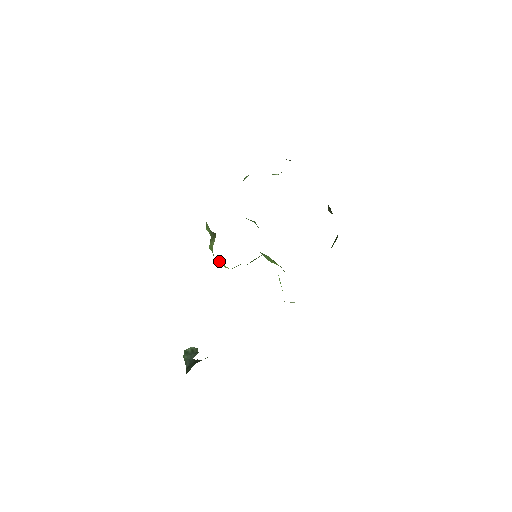
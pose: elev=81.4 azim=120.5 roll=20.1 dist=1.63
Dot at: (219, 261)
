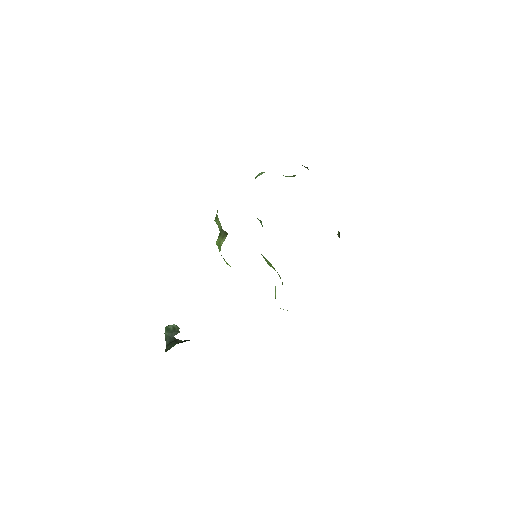
Dot at: (223, 258)
